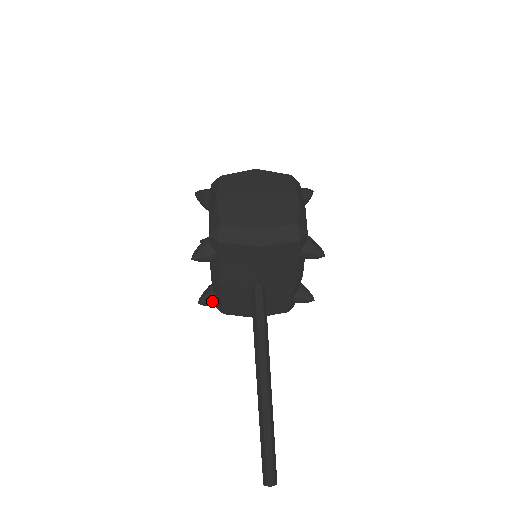
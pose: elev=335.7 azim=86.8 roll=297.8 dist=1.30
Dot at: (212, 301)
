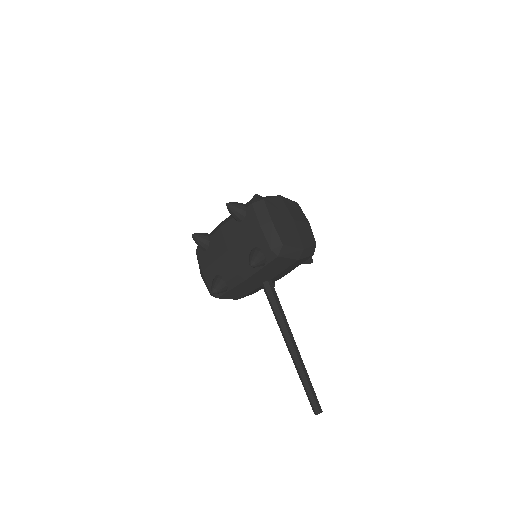
Dot at: (223, 291)
